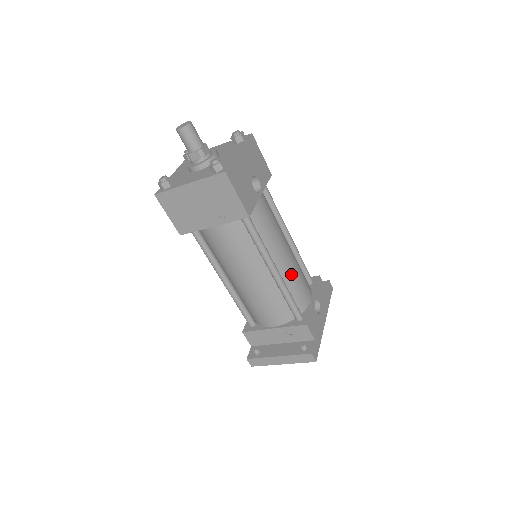
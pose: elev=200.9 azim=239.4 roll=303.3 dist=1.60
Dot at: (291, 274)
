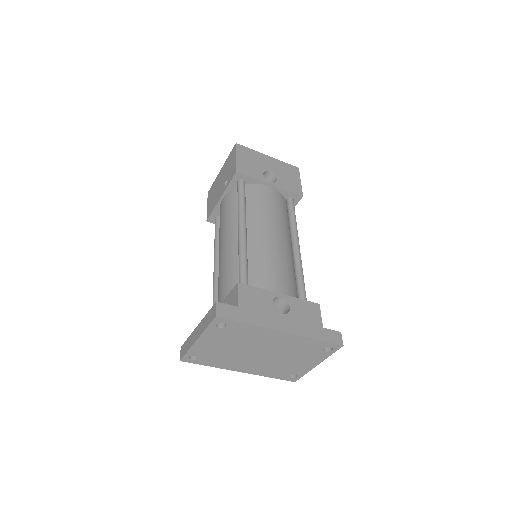
Dot at: (263, 251)
